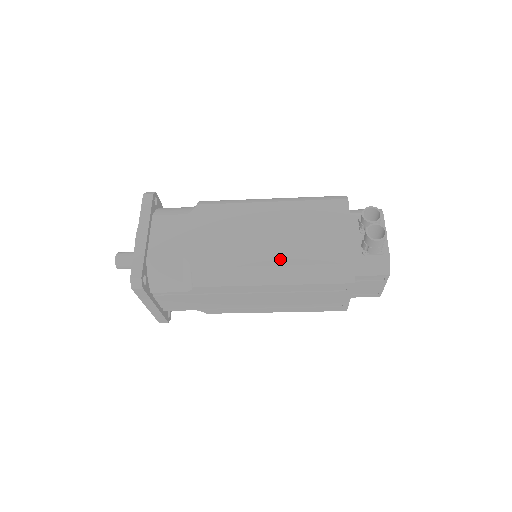
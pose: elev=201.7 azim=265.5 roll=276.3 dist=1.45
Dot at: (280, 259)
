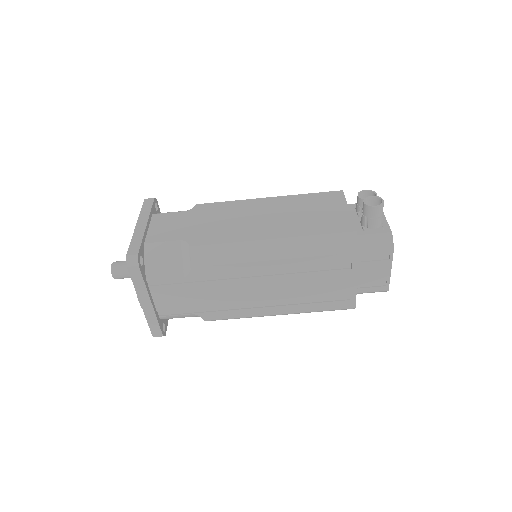
Dot at: (280, 234)
